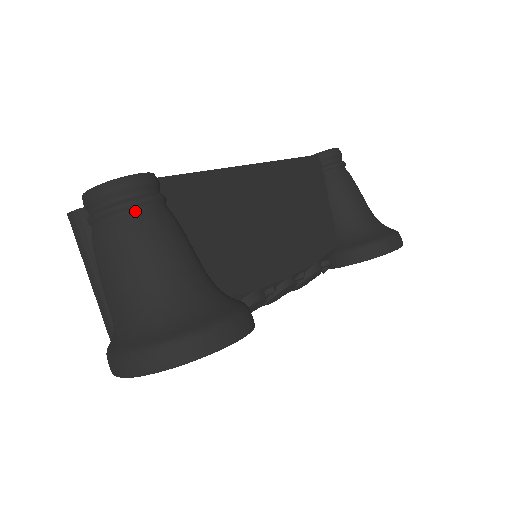
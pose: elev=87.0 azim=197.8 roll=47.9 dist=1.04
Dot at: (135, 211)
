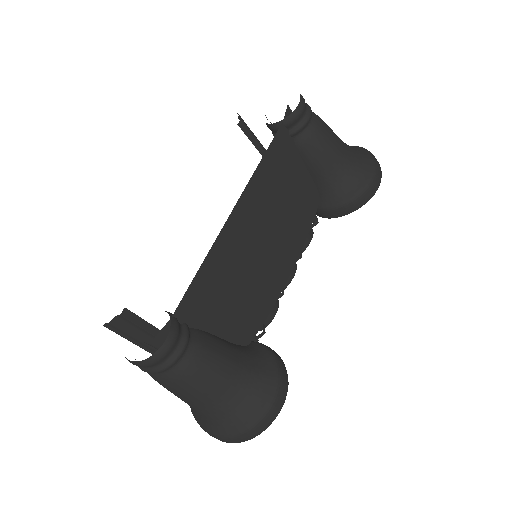
Dot at: (176, 365)
